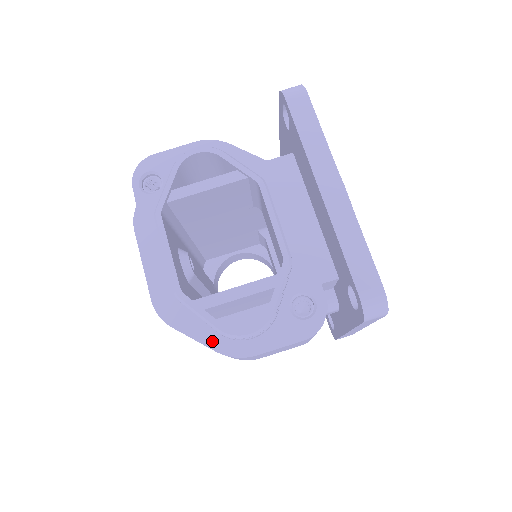
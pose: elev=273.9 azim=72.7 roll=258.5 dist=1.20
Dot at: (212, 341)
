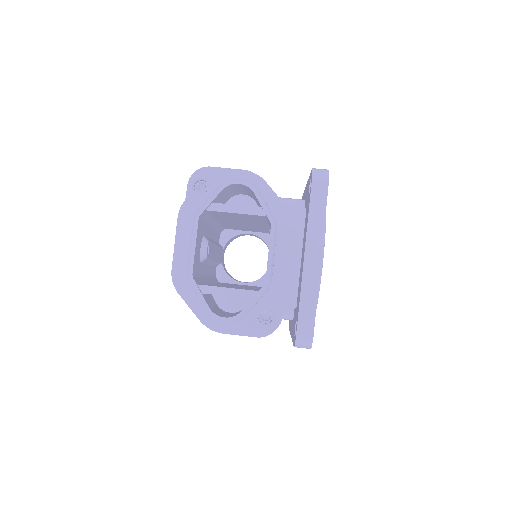
Dot at: (200, 313)
